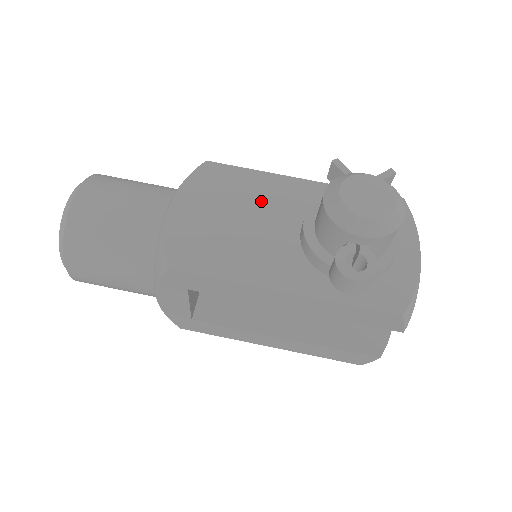
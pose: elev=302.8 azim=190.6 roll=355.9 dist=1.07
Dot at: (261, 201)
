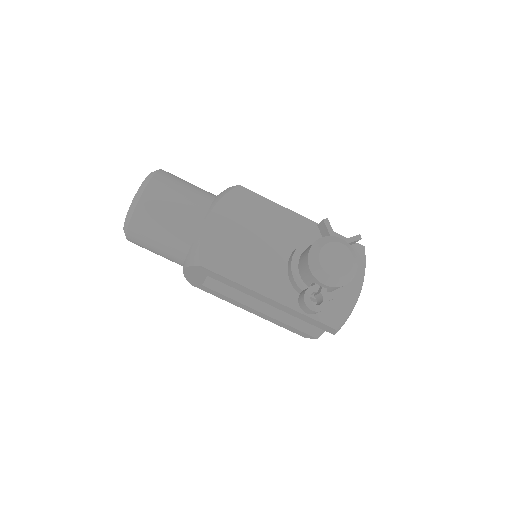
Dot at: (270, 227)
